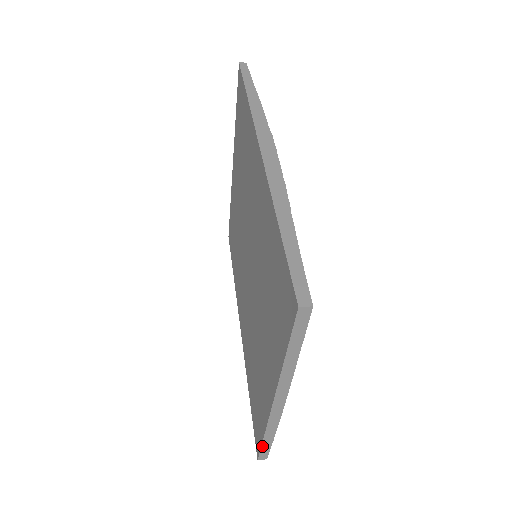
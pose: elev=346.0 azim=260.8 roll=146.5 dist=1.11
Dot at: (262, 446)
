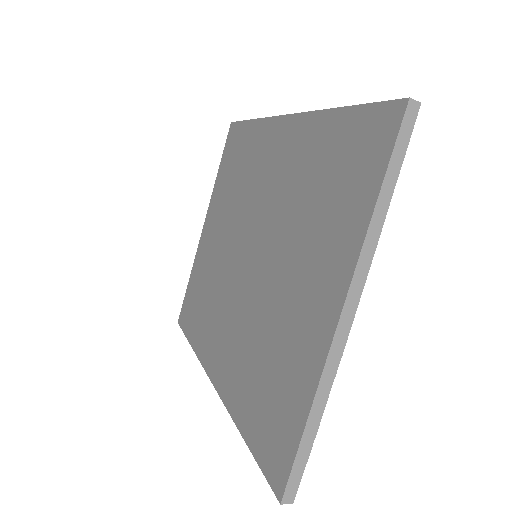
Dot at: (298, 451)
